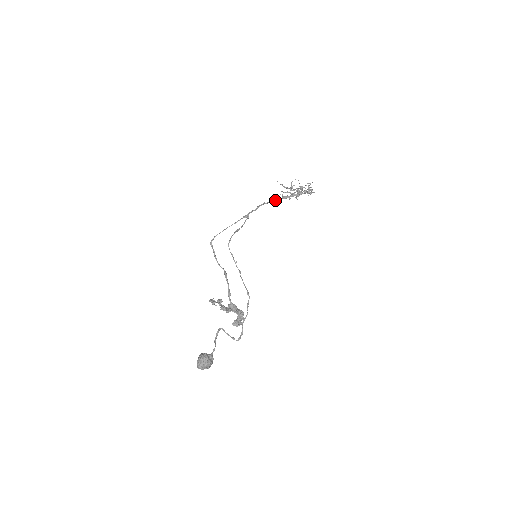
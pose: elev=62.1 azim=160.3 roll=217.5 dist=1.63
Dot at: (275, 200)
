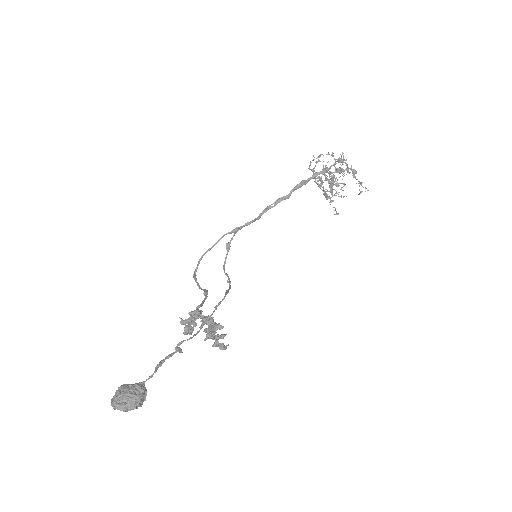
Dot at: (285, 197)
